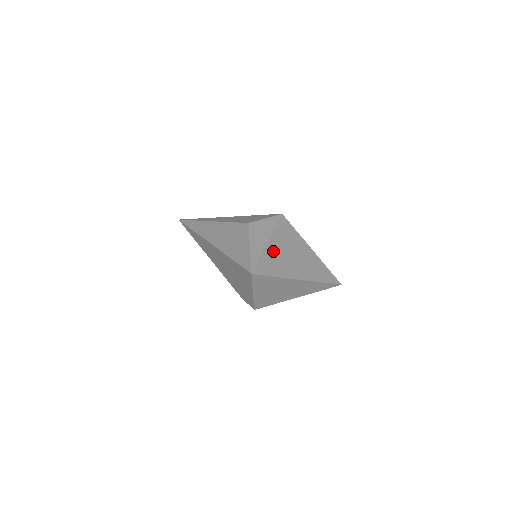
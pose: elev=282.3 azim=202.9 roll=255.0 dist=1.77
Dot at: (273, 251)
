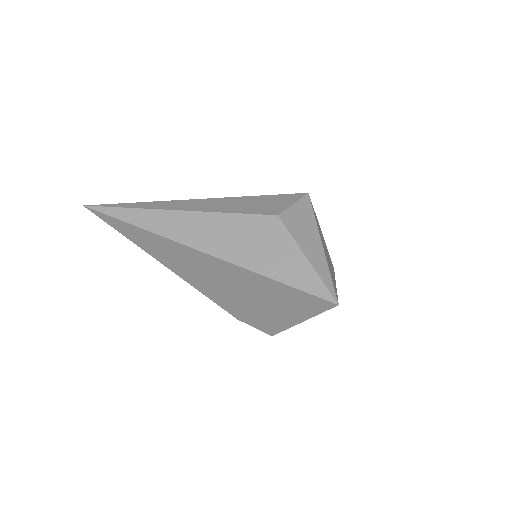
Dot at: (326, 256)
